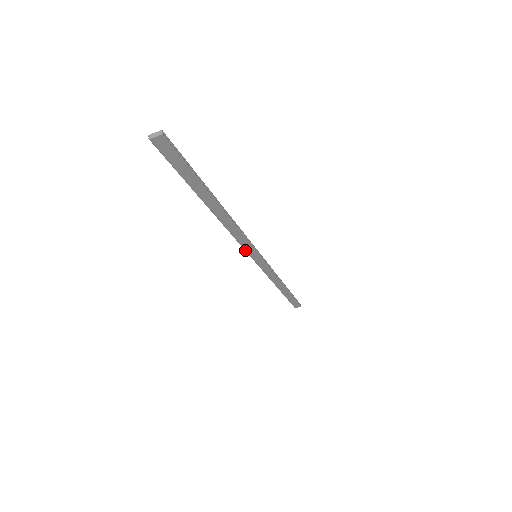
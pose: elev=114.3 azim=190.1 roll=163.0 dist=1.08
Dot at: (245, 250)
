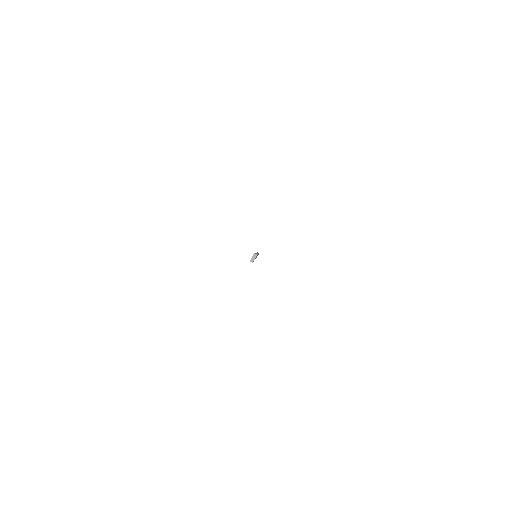
Dot at: occluded
